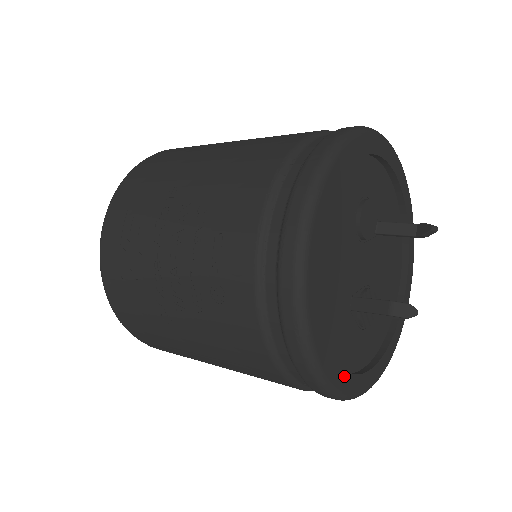
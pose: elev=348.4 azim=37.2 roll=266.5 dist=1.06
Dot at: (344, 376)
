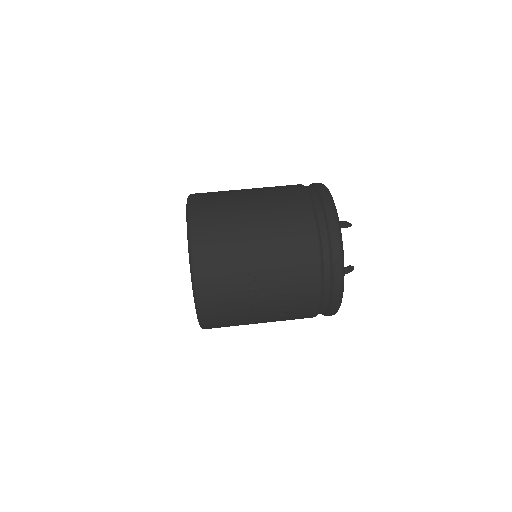
Dot at: occluded
